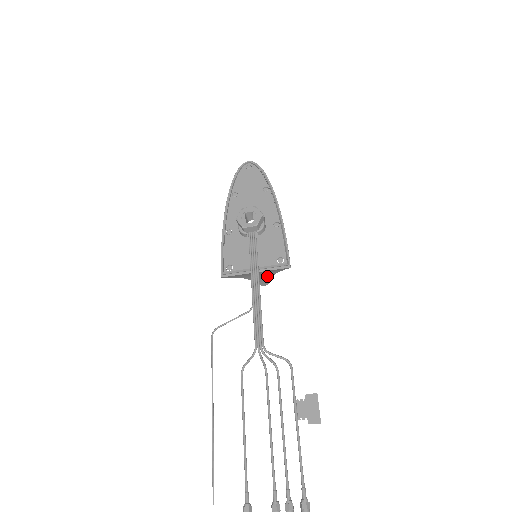
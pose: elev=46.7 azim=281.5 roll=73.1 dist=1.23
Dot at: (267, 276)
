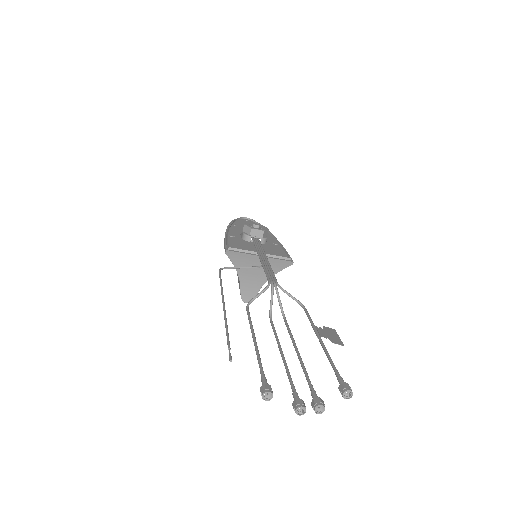
Dot at: (259, 281)
